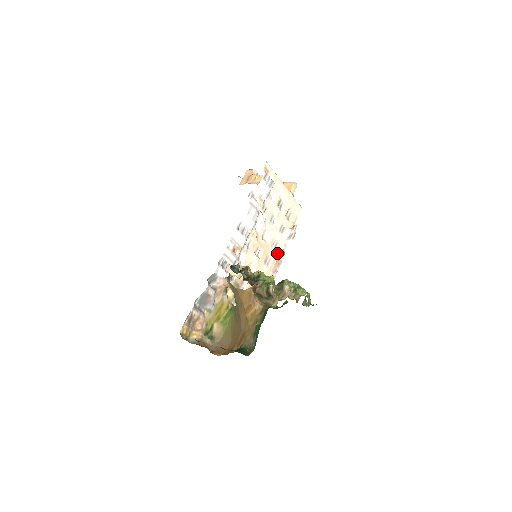
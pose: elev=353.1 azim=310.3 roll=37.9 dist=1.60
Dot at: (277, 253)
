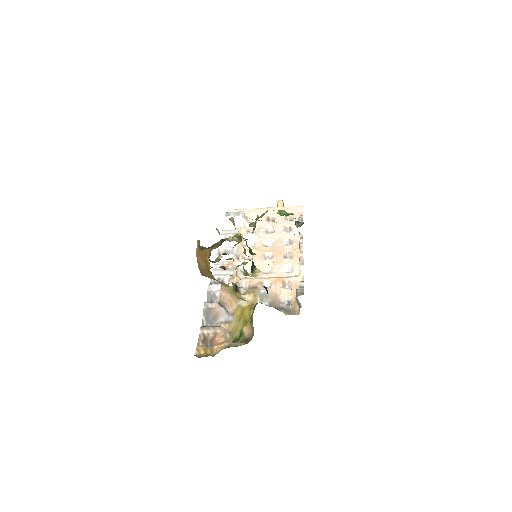
Dot at: (296, 244)
